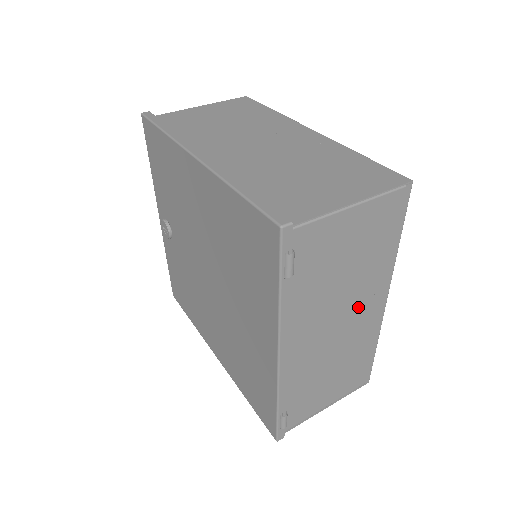
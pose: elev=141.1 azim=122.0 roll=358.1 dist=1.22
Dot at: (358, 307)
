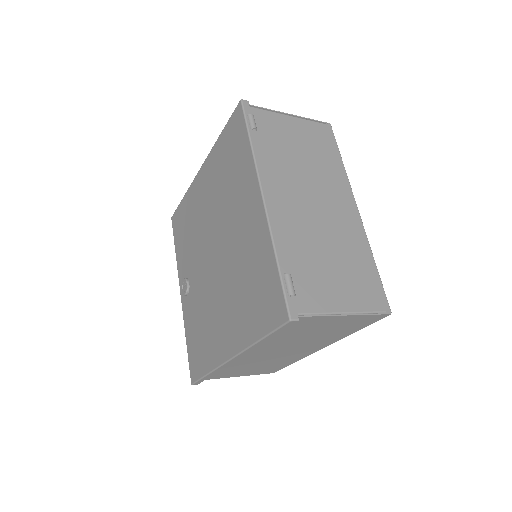
Dot at: (329, 198)
